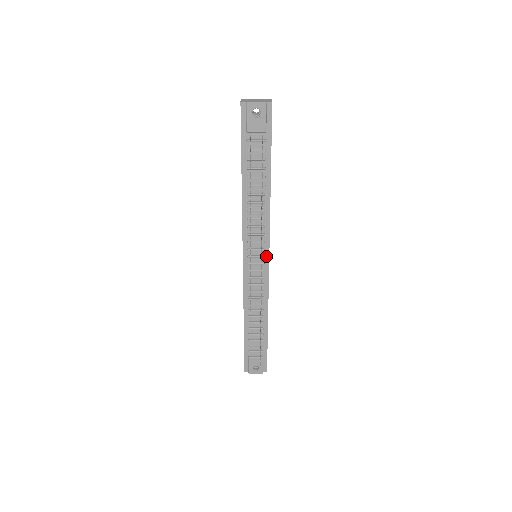
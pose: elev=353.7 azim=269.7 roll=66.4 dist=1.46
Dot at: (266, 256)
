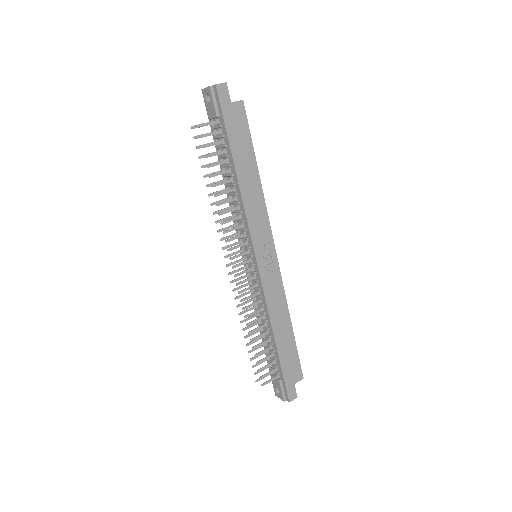
Dot at: (254, 256)
